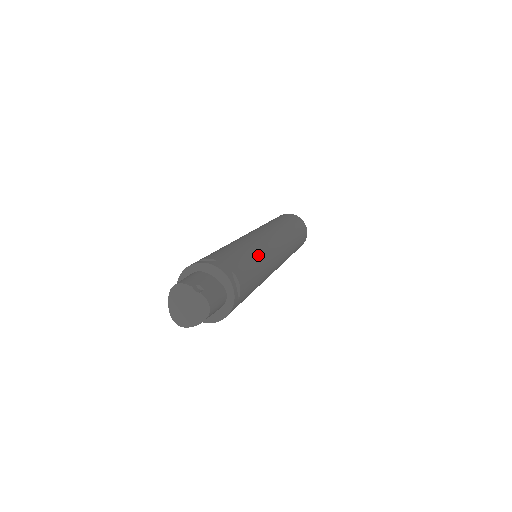
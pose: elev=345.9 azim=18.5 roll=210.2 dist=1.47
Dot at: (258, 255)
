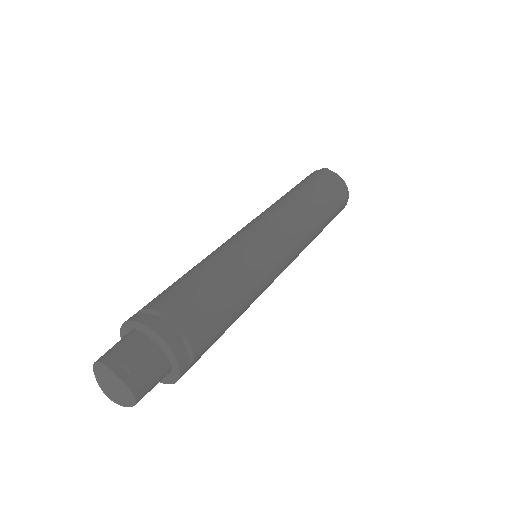
Dot at: (240, 283)
